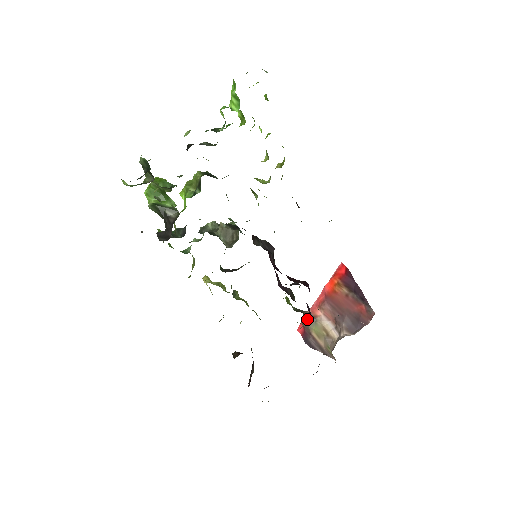
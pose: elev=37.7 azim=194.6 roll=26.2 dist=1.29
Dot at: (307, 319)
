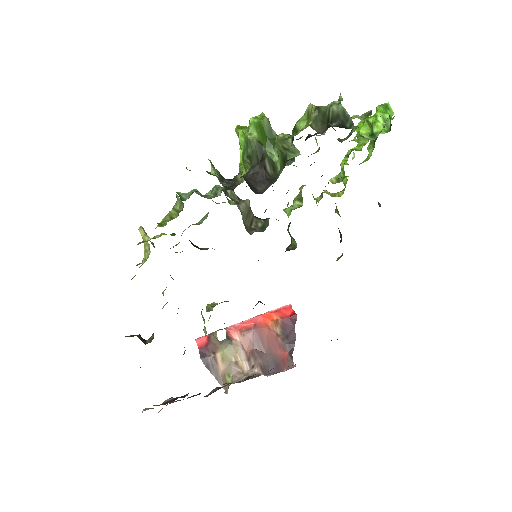
Dot at: (227, 337)
